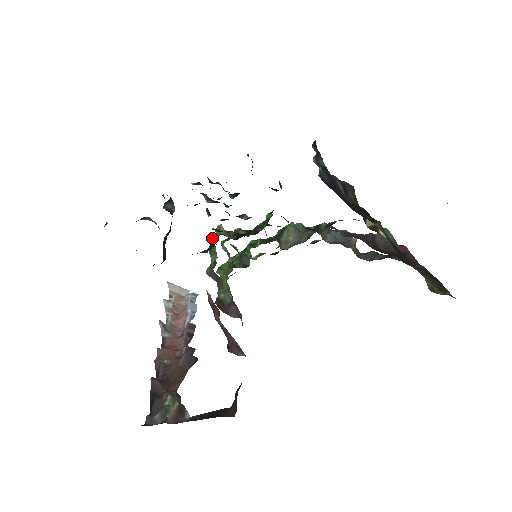
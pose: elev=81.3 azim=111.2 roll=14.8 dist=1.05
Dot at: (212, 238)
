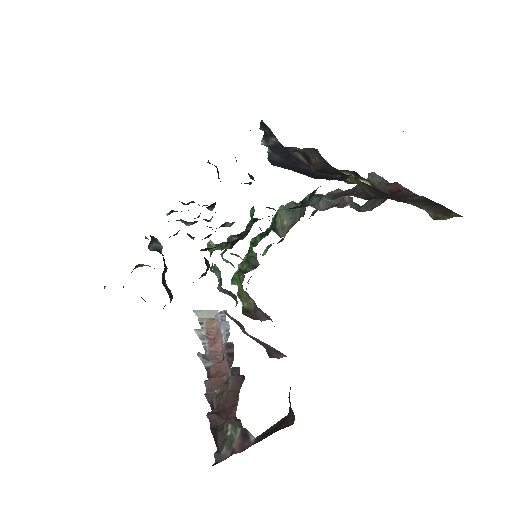
Dot at: (205, 258)
